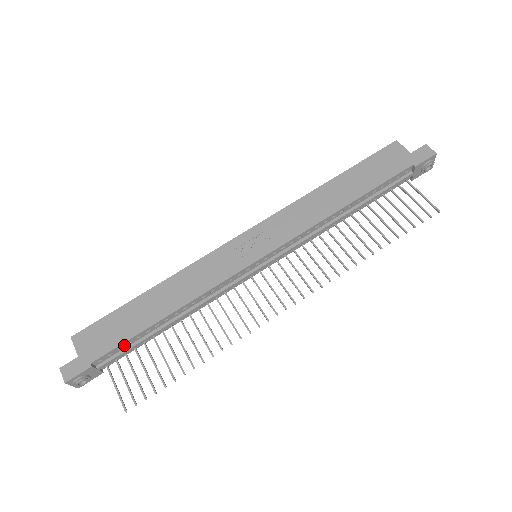
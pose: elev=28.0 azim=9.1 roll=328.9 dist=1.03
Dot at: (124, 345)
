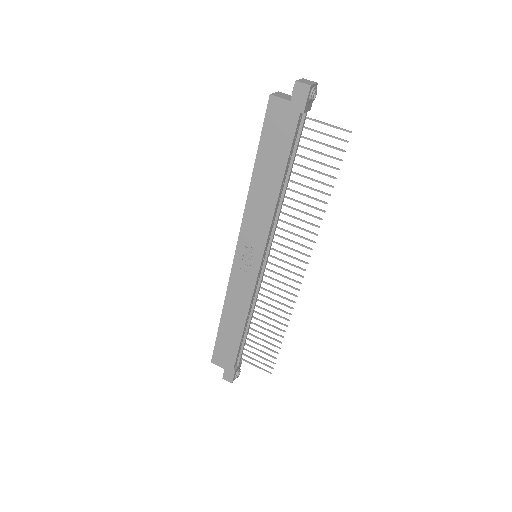
Dot at: (239, 351)
